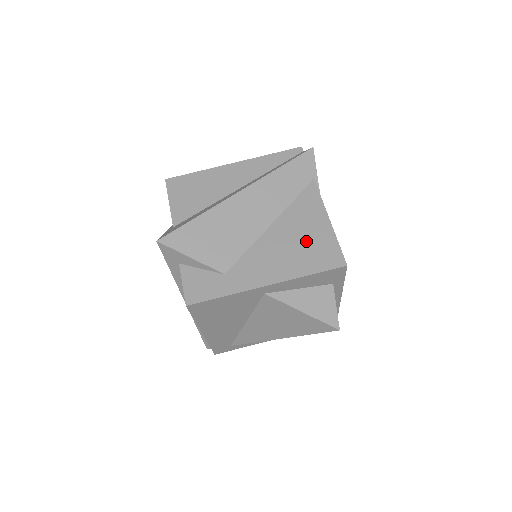
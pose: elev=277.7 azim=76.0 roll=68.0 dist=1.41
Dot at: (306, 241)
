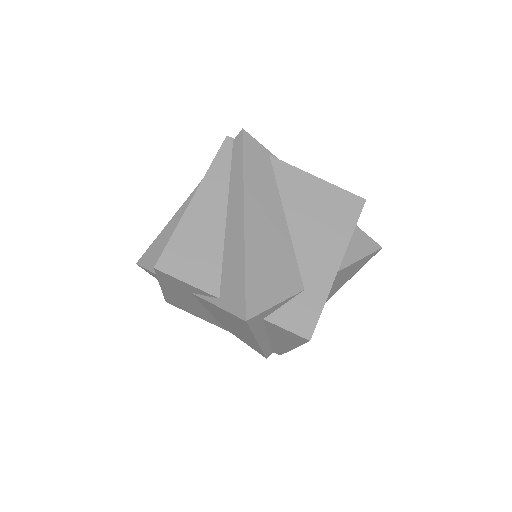
Dot at: (323, 209)
